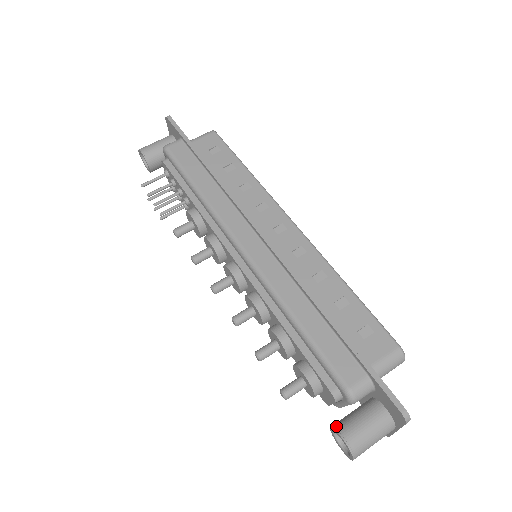
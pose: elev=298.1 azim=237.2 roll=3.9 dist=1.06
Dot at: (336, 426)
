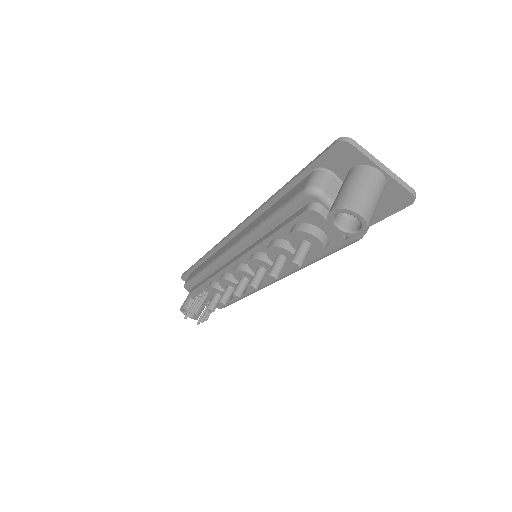
Dot at: (329, 219)
